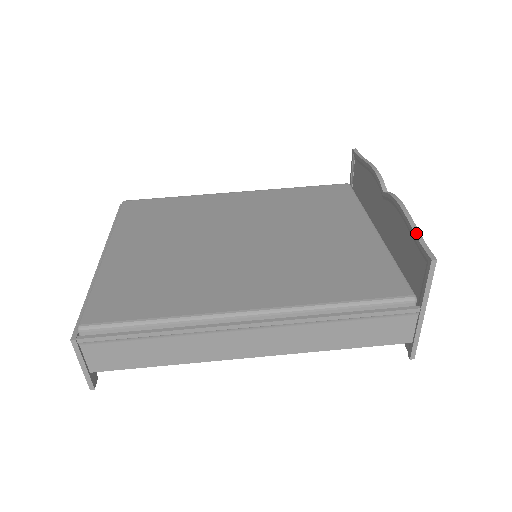
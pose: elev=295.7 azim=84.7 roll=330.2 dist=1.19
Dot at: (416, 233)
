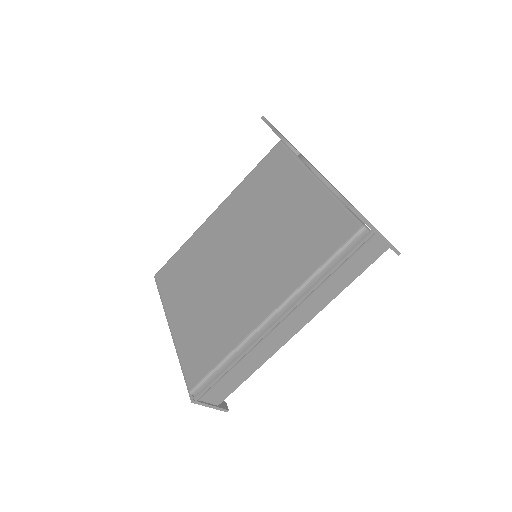
Dot at: (330, 188)
